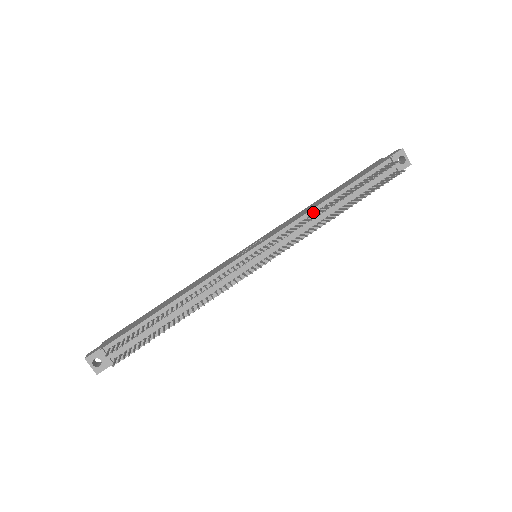
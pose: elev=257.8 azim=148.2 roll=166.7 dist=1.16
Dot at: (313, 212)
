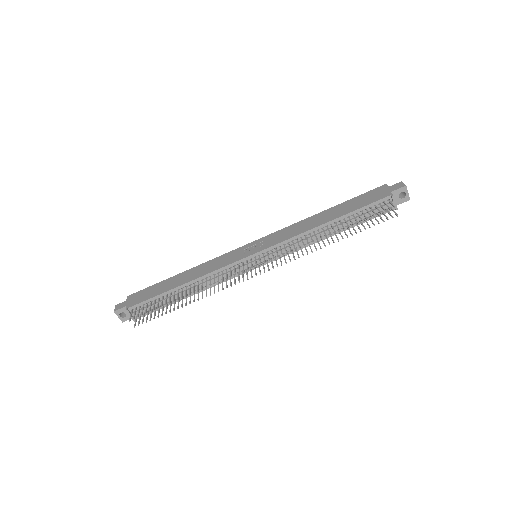
Dot at: (310, 232)
